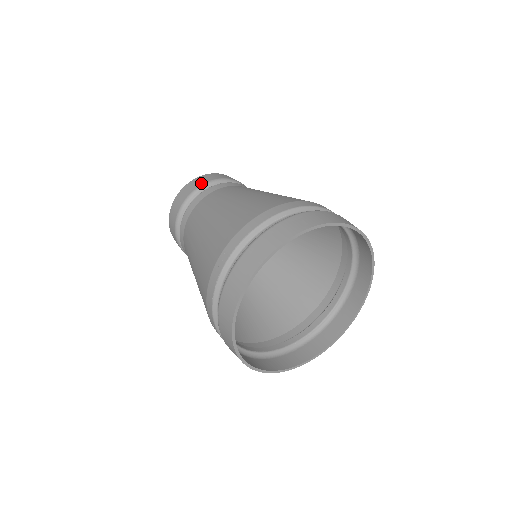
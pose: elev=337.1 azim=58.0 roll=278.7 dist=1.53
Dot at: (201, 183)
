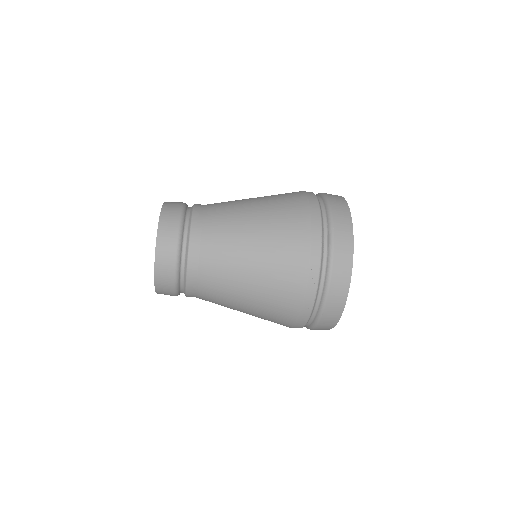
Dot at: (176, 226)
